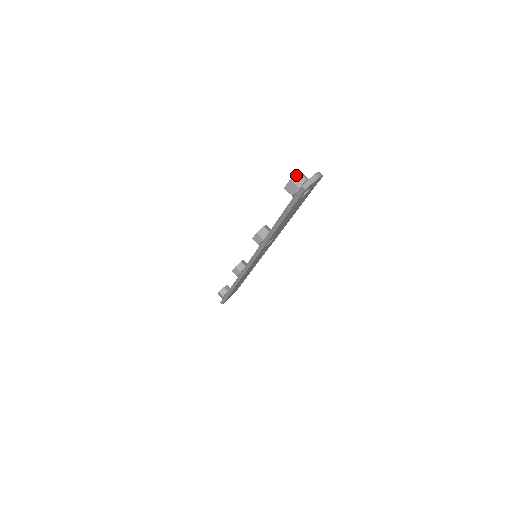
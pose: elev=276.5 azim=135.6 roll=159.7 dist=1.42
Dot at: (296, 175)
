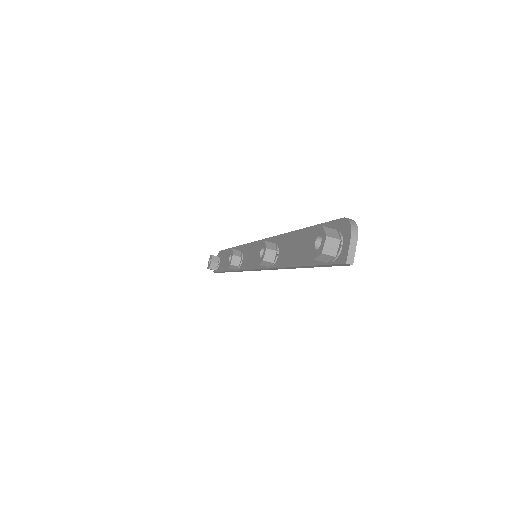
Dot at: (325, 243)
